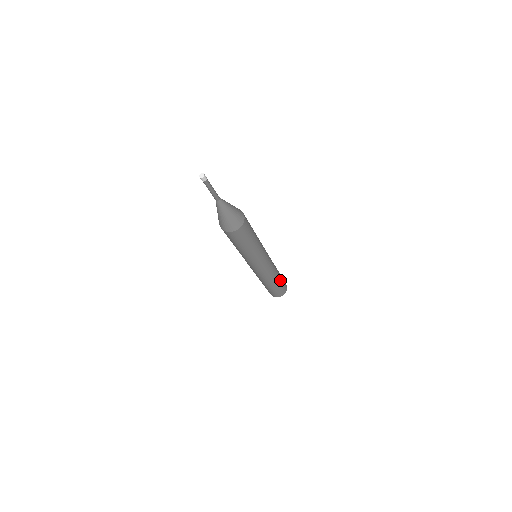
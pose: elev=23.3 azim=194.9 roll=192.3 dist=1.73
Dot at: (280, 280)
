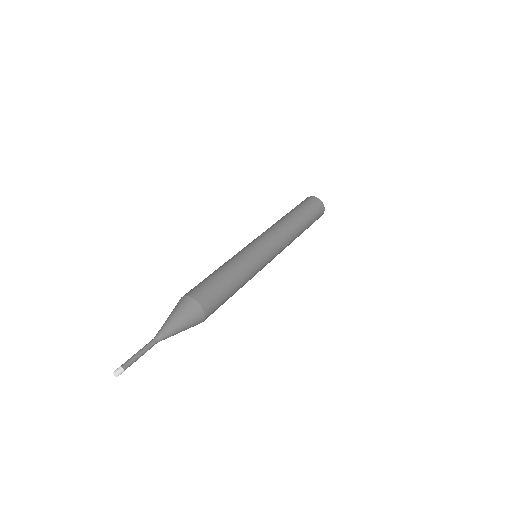
Dot at: occluded
